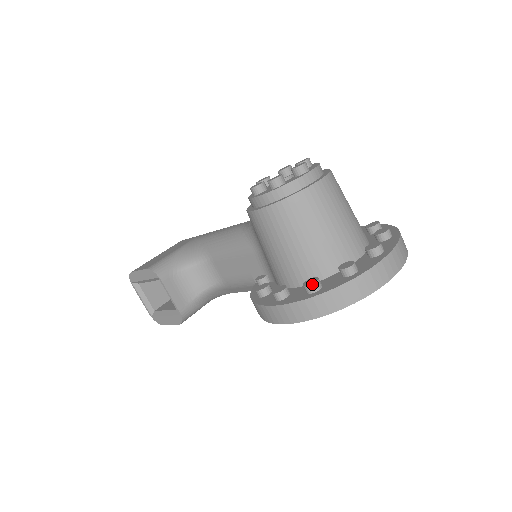
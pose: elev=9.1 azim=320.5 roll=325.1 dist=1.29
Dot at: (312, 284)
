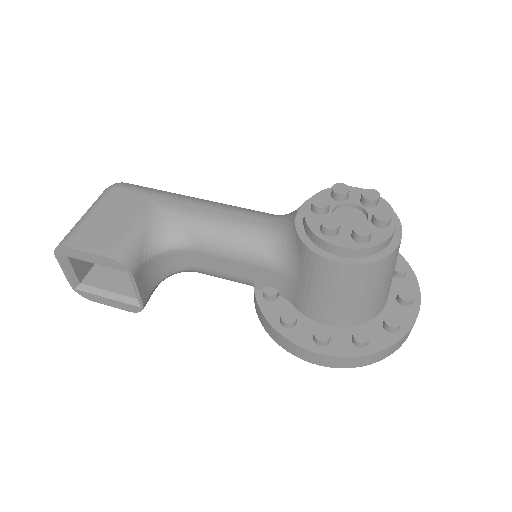
Dot at: (367, 342)
